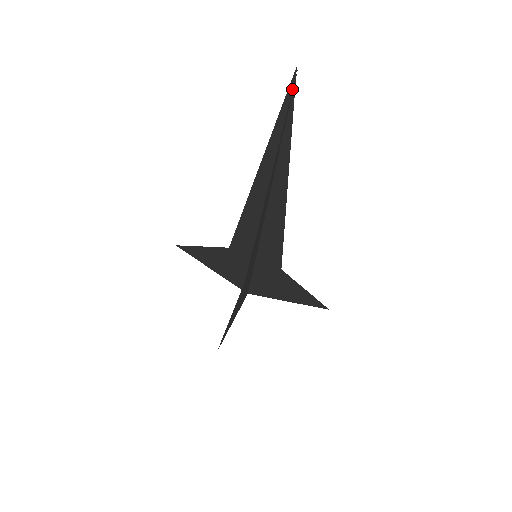
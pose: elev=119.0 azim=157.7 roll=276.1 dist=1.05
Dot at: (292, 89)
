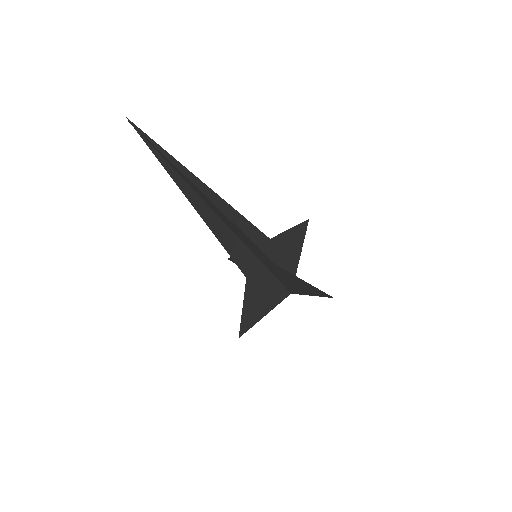
Dot at: (137, 130)
